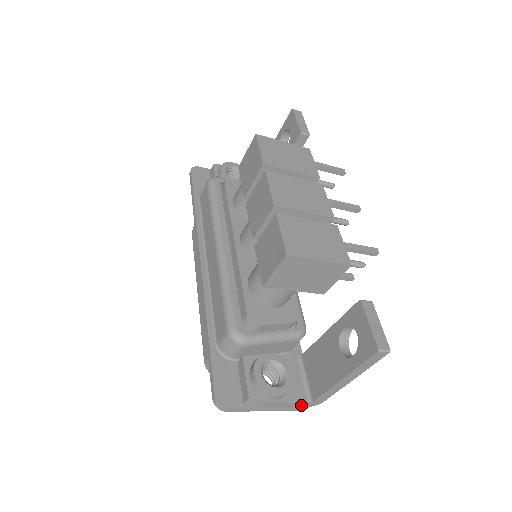
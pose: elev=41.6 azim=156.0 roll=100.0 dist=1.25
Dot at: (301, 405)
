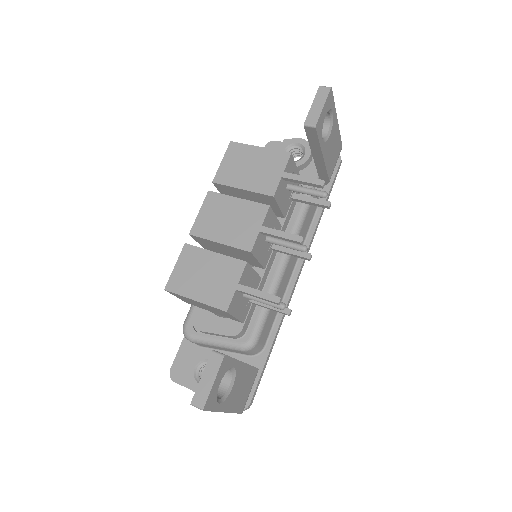
Dot at: occluded
